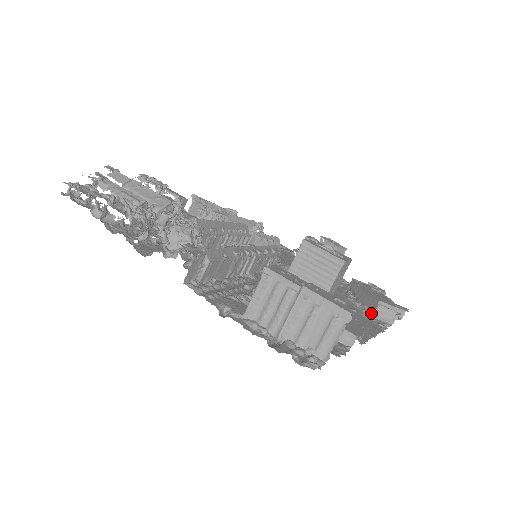
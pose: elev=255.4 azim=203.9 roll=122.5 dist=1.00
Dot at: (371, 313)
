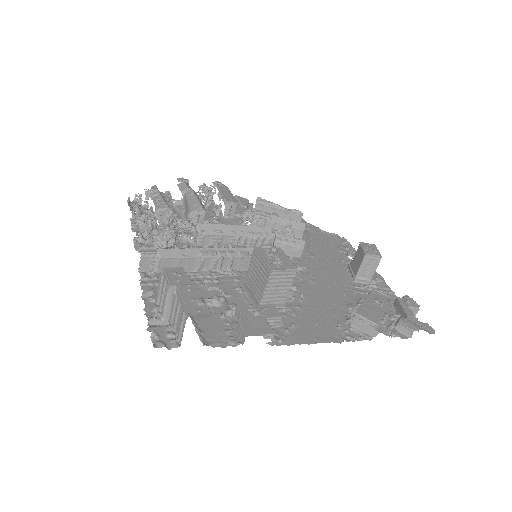
Dot at: (350, 324)
